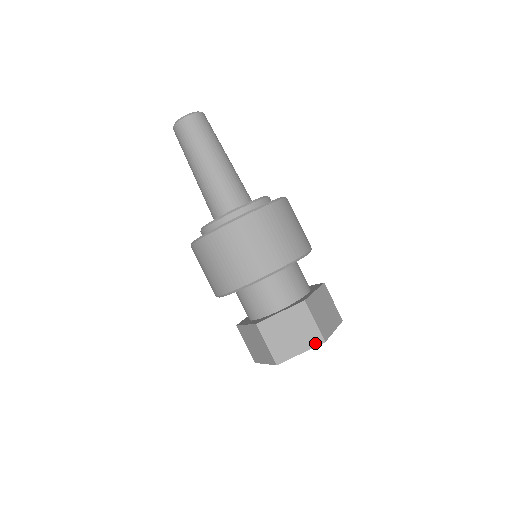
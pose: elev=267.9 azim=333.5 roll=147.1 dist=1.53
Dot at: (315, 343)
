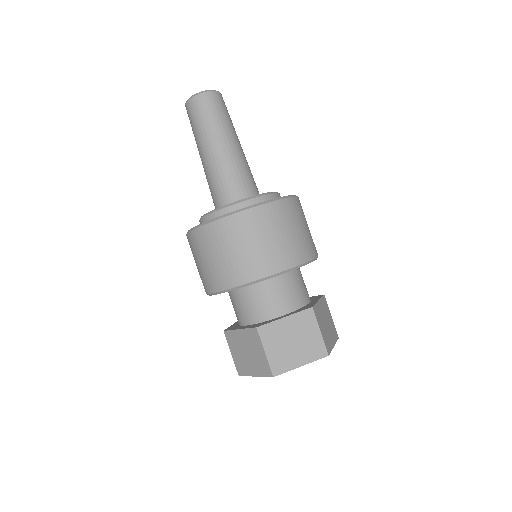
Dot at: (318, 356)
